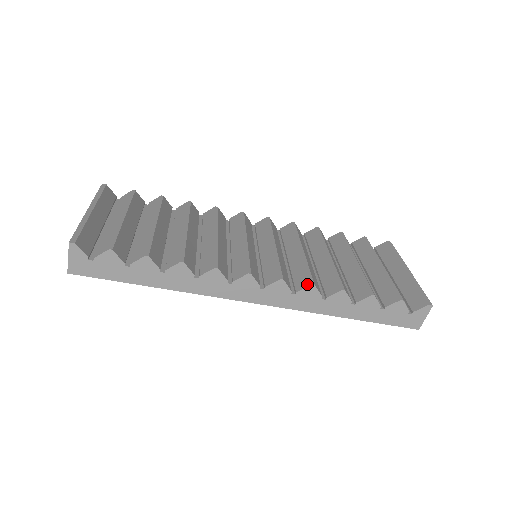
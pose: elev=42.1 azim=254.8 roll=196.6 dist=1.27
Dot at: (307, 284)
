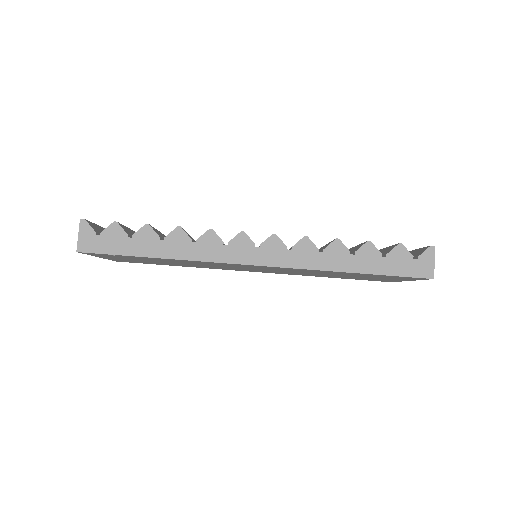
Dot at: (300, 239)
